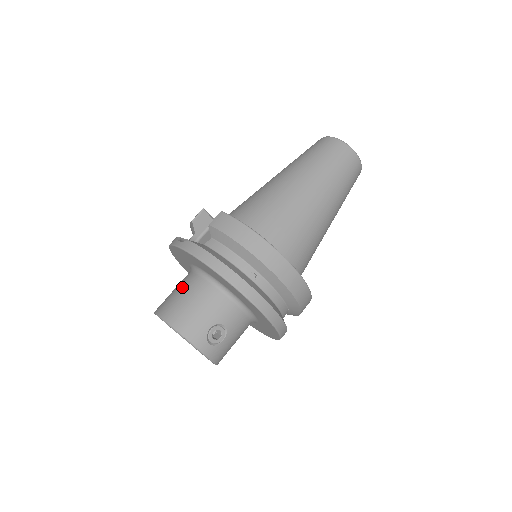
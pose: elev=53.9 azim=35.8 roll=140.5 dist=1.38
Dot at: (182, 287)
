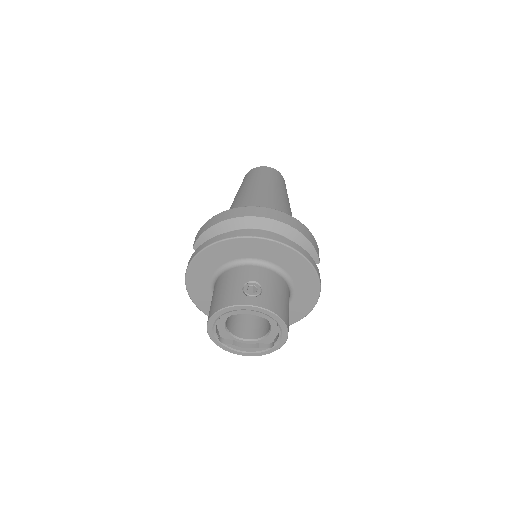
Dot at: occluded
